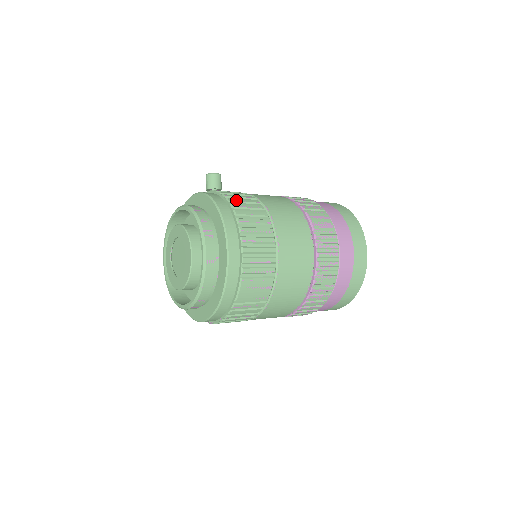
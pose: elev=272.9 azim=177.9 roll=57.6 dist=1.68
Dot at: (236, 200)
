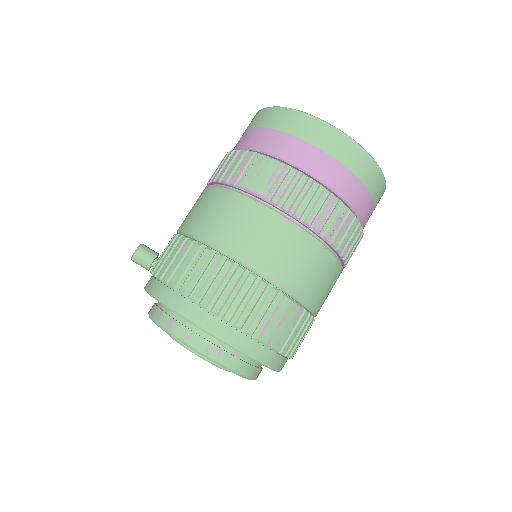
Dot at: (171, 272)
